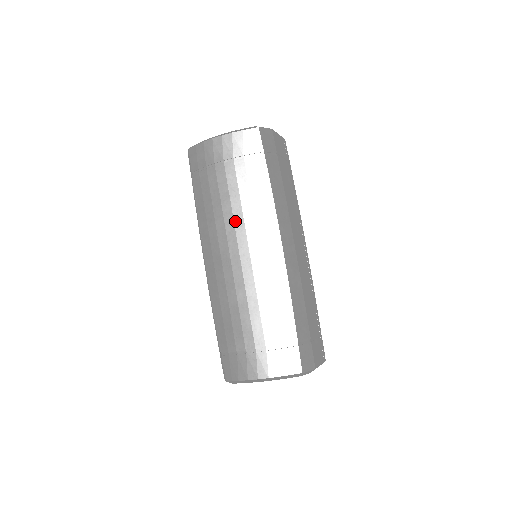
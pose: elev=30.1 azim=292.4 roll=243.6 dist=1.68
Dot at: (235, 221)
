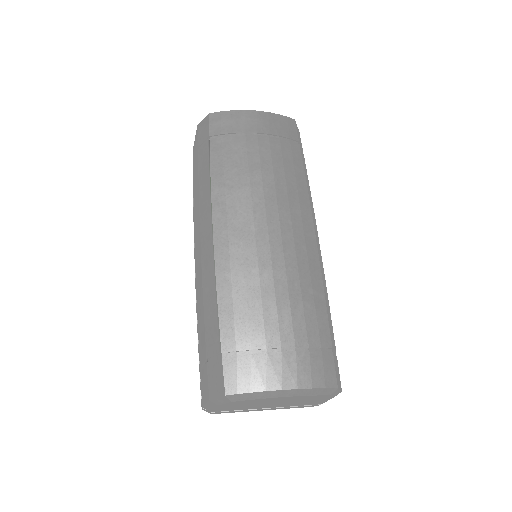
Dot at: (265, 193)
